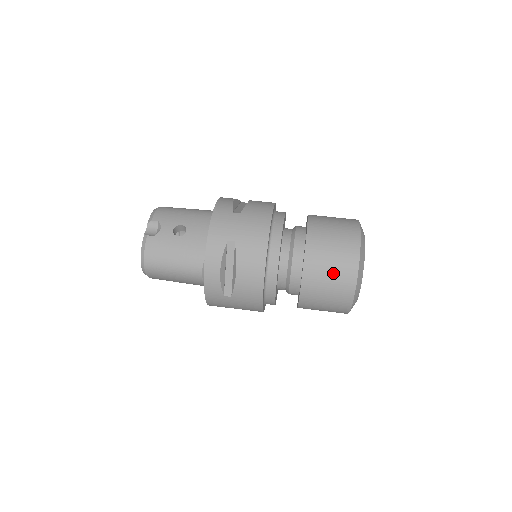
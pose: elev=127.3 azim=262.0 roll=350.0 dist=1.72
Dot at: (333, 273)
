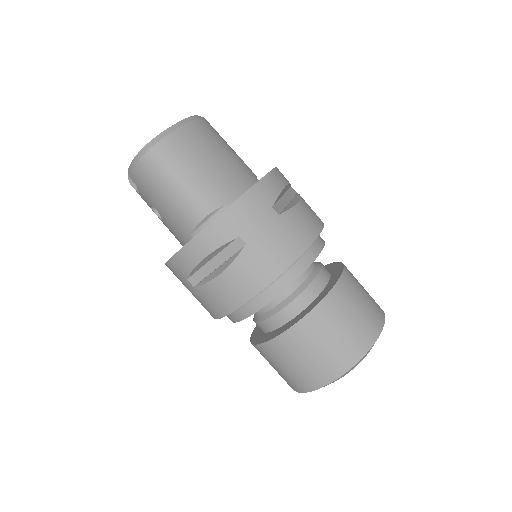
Dot at: occluded
